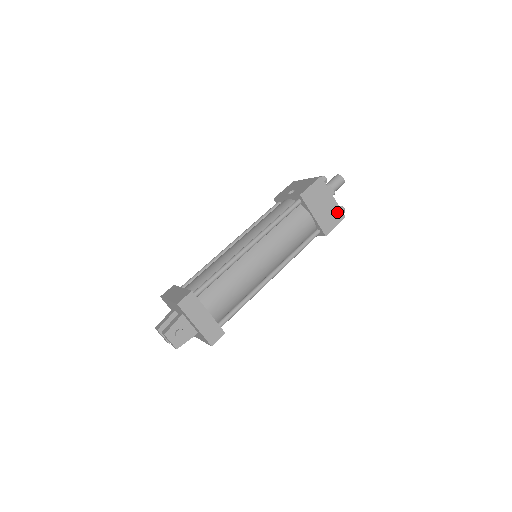
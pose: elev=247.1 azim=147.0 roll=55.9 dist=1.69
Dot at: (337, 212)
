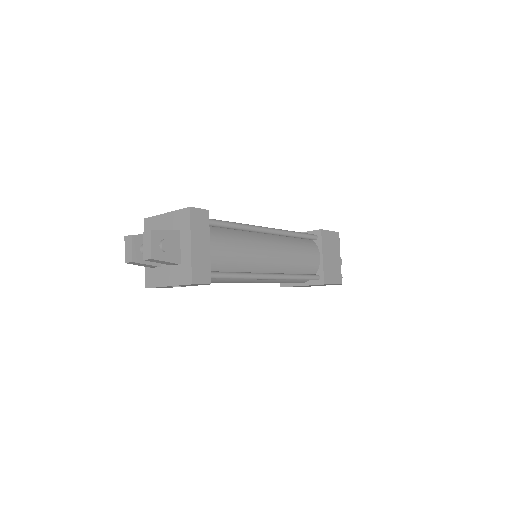
Dot at: (338, 273)
